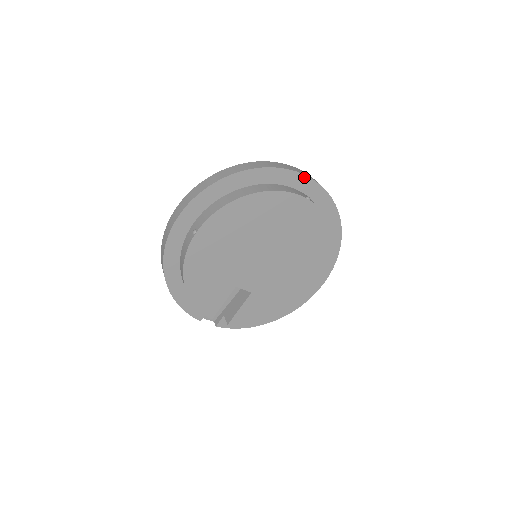
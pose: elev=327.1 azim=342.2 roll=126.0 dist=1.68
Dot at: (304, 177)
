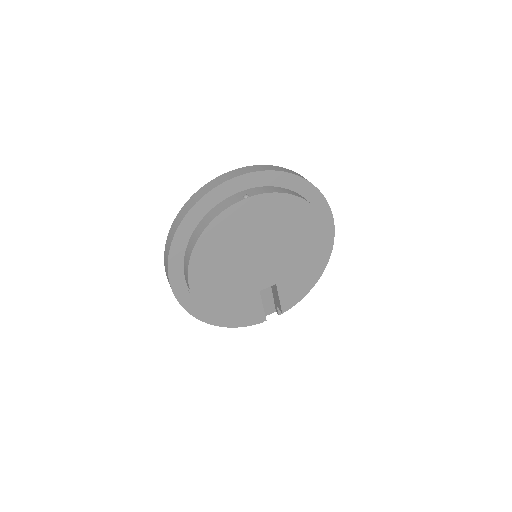
Dot at: (229, 182)
